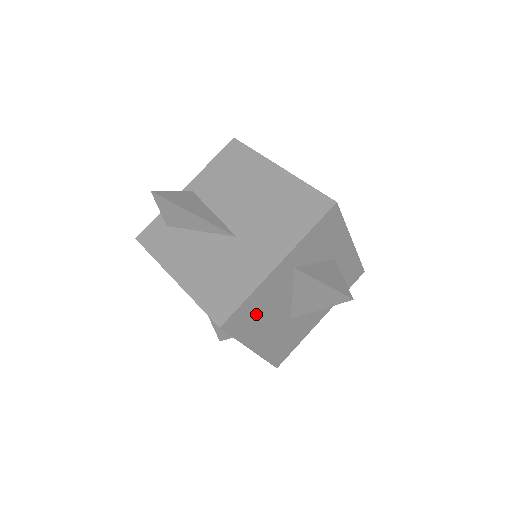
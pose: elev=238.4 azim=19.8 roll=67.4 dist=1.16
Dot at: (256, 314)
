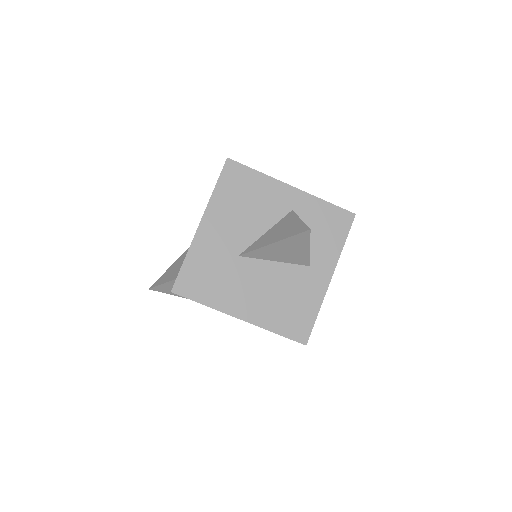
Dot at: (242, 196)
